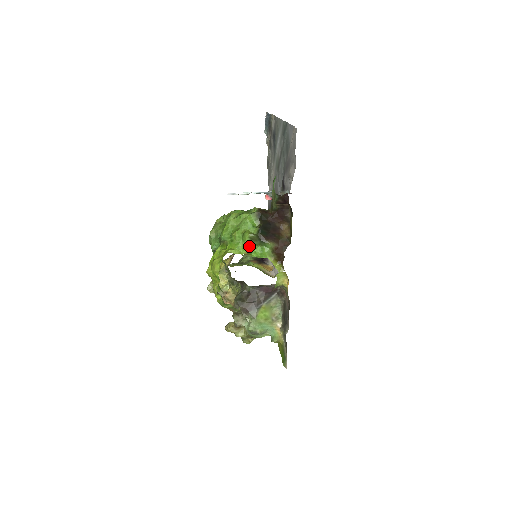
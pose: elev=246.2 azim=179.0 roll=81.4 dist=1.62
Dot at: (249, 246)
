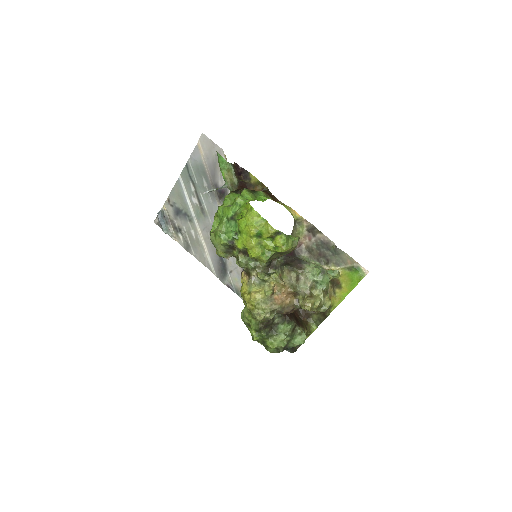
Dot at: (252, 198)
